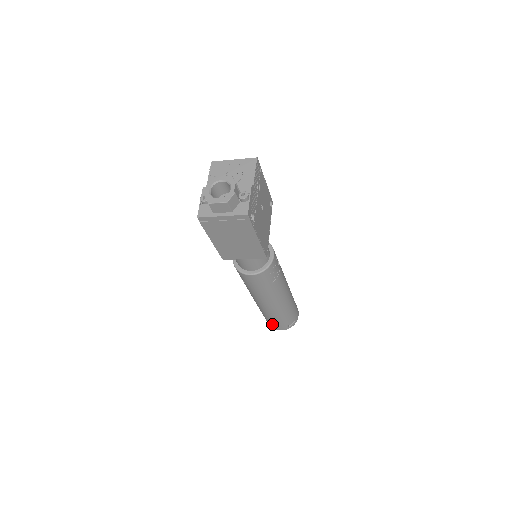
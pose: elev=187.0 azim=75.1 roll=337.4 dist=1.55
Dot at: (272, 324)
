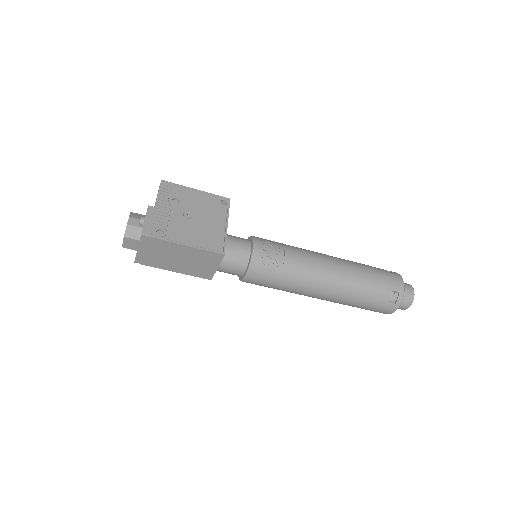
Dot at: occluded
